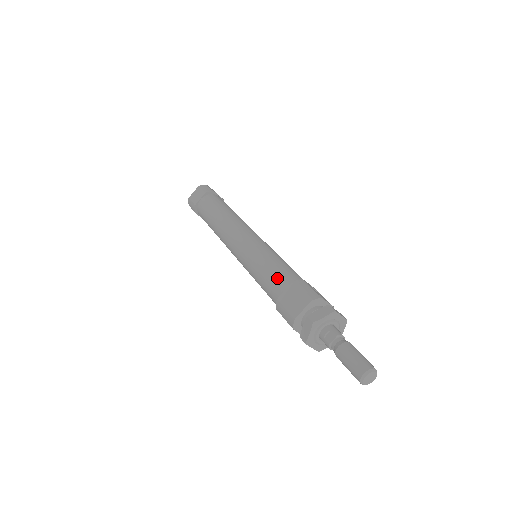
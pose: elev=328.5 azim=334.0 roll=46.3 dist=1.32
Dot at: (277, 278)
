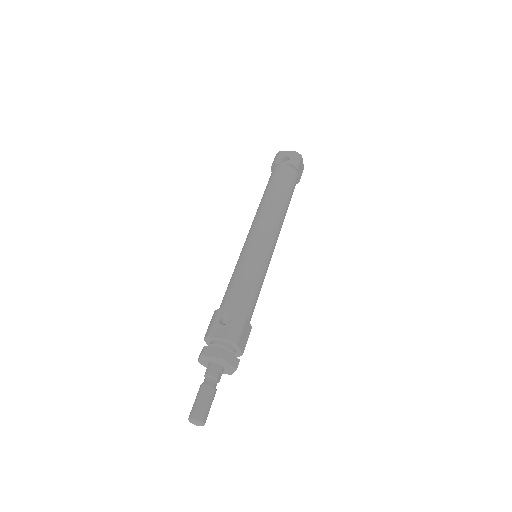
Dot at: occluded
